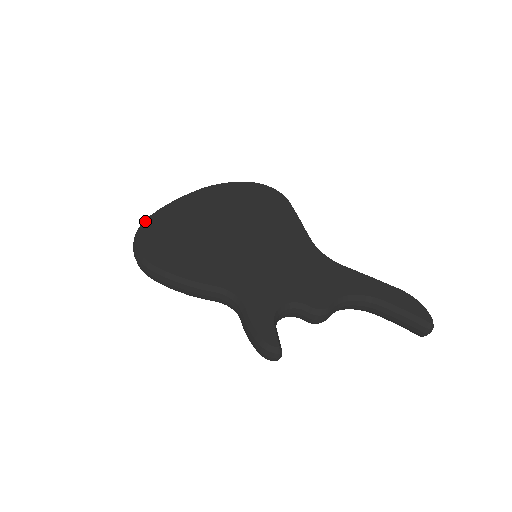
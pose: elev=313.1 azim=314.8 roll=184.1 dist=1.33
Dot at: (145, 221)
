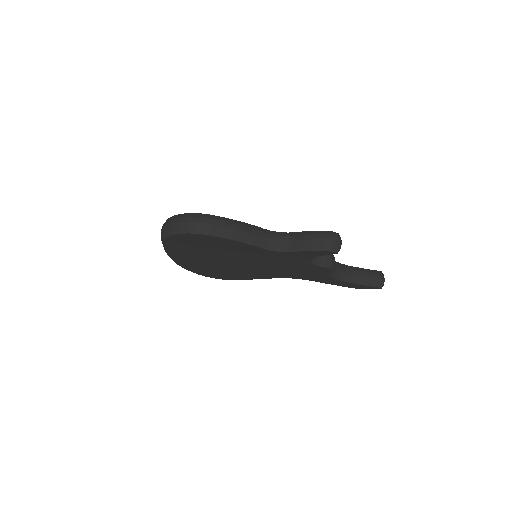
Dot at: occluded
